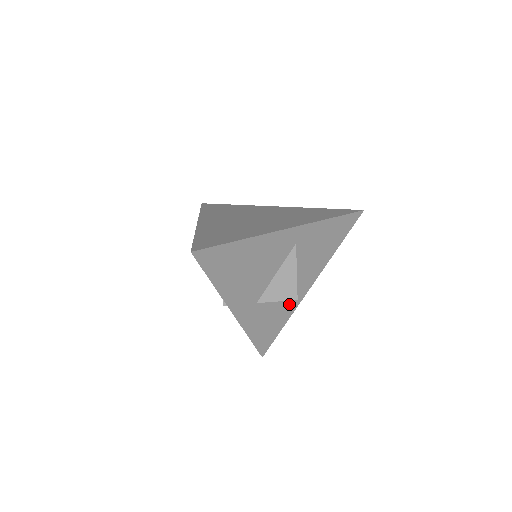
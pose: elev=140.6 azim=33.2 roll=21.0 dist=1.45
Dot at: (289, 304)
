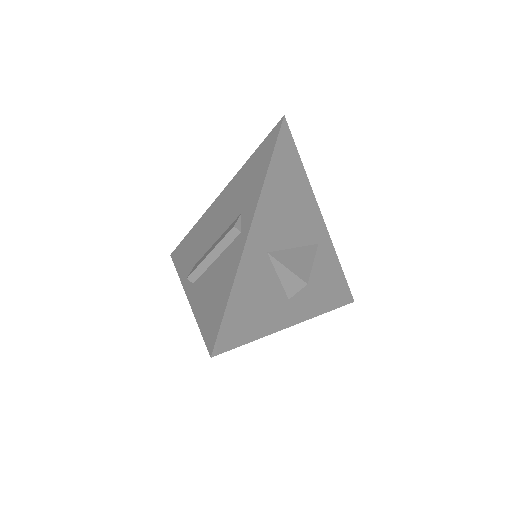
Dot at: (276, 312)
